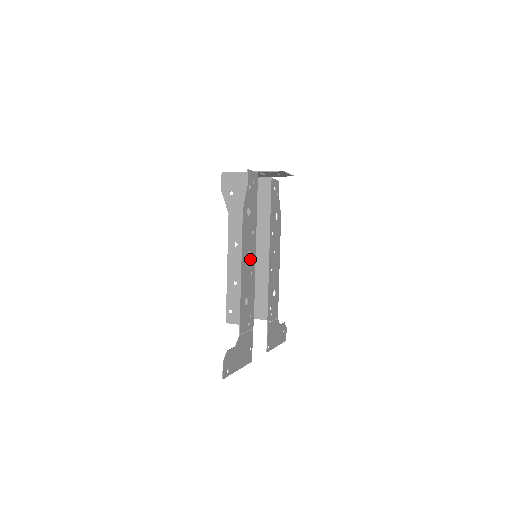
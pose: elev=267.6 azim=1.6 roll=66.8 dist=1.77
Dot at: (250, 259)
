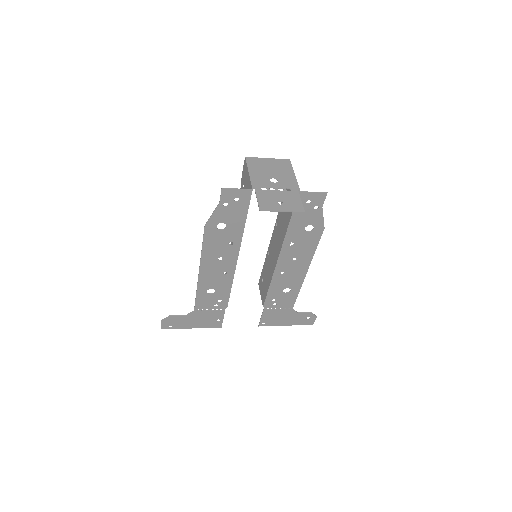
Dot at: (223, 263)
